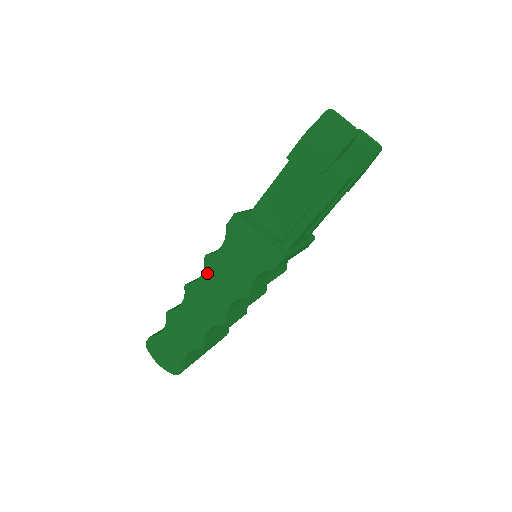
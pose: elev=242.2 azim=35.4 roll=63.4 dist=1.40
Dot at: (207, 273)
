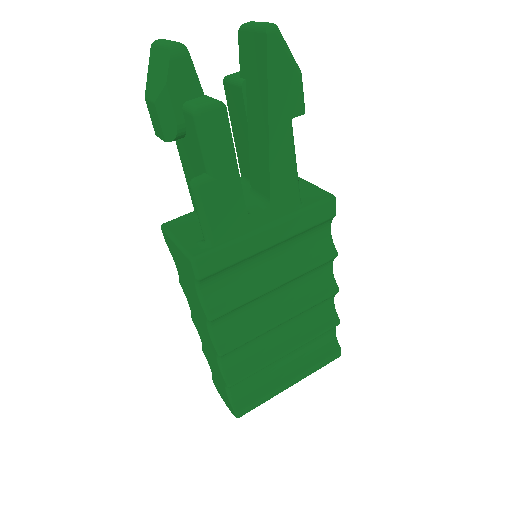
Dot at: (187, 299)
